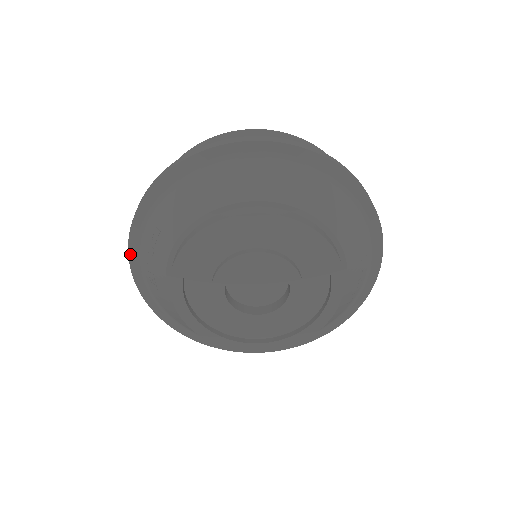
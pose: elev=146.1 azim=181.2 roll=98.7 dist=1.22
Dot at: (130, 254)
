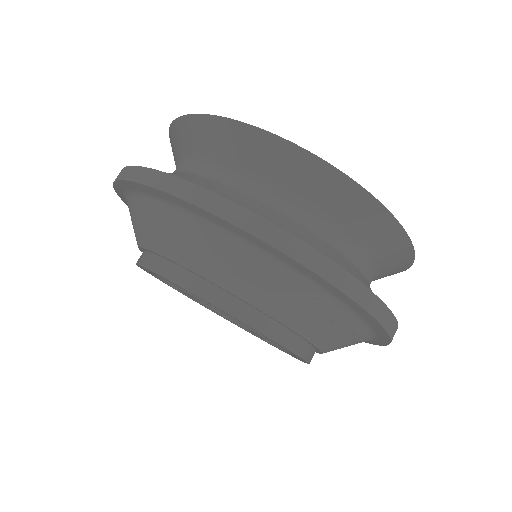
Dot at: occluded
